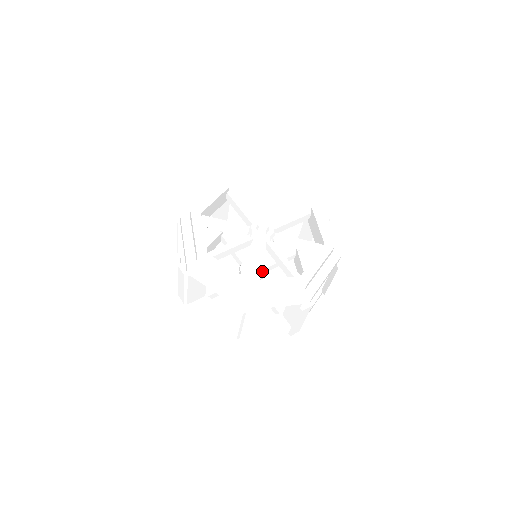
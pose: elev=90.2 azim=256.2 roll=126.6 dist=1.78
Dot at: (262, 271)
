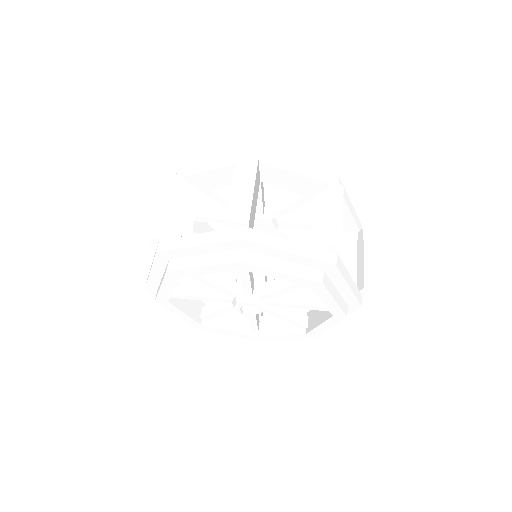
Dot at: occluded
